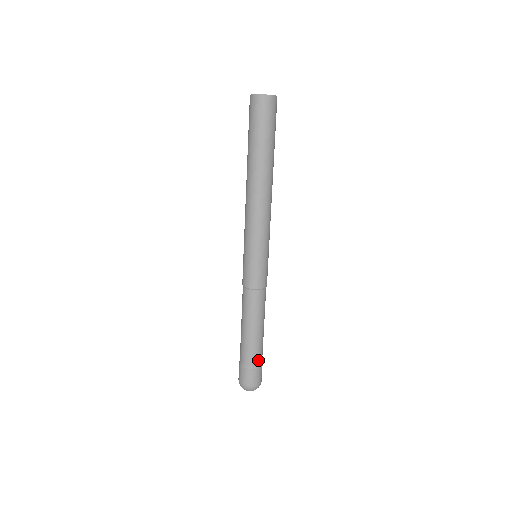
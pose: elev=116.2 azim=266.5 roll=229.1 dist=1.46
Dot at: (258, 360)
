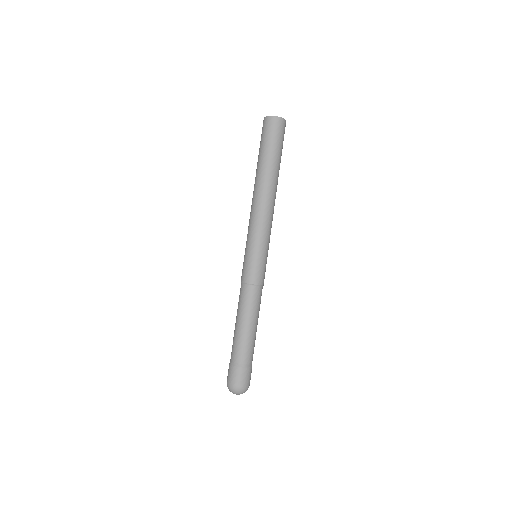
Dot at: (243, 359)
